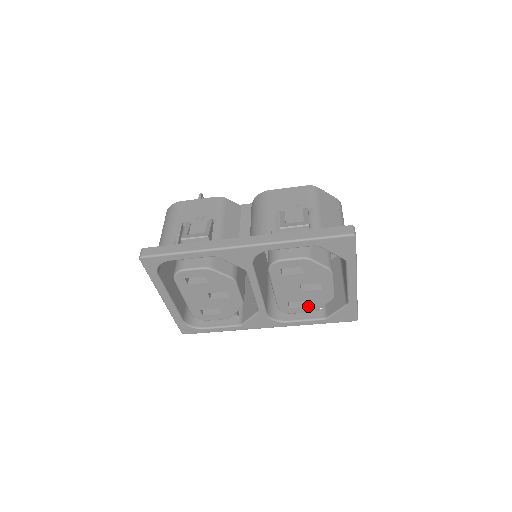
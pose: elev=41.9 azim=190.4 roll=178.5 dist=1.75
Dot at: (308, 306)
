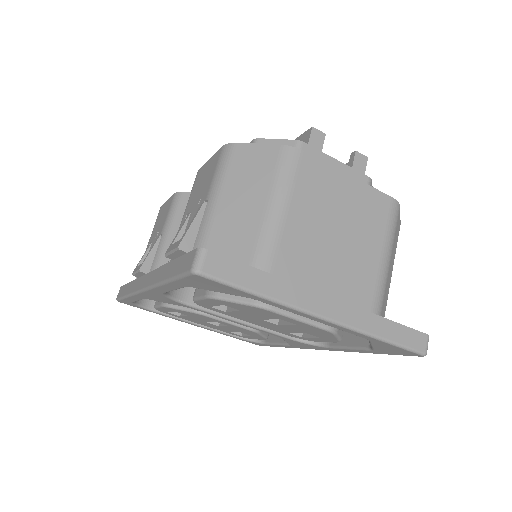
Dot at: (319, 337)
